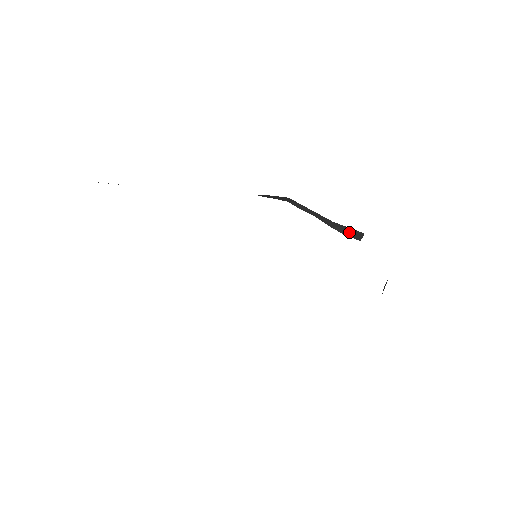
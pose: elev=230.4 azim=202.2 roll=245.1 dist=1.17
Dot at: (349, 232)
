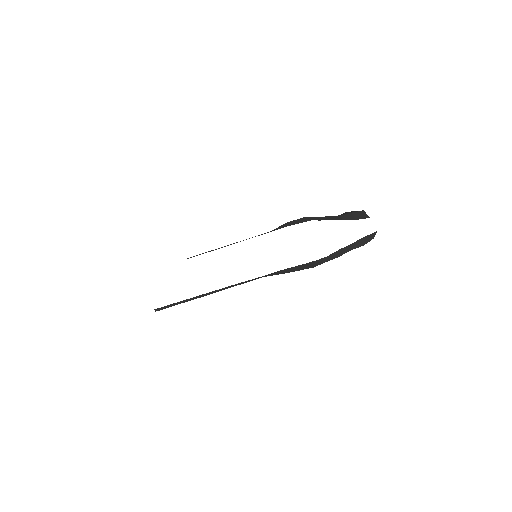
Dot at: (355, 216)
